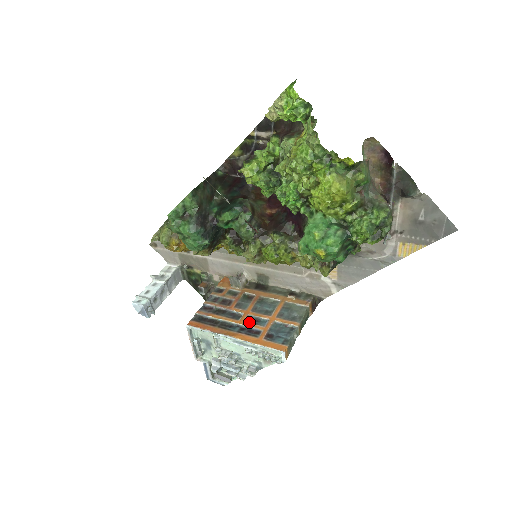
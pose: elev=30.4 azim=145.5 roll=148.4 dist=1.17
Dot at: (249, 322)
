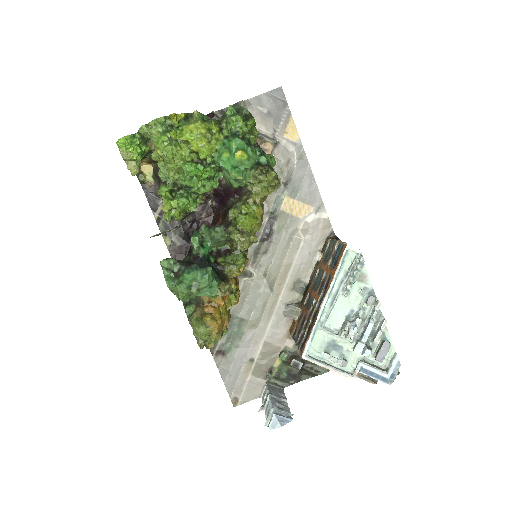
Dot at: (321, 290)
